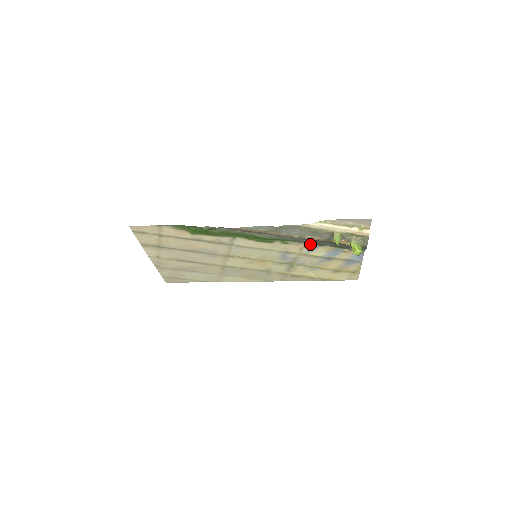
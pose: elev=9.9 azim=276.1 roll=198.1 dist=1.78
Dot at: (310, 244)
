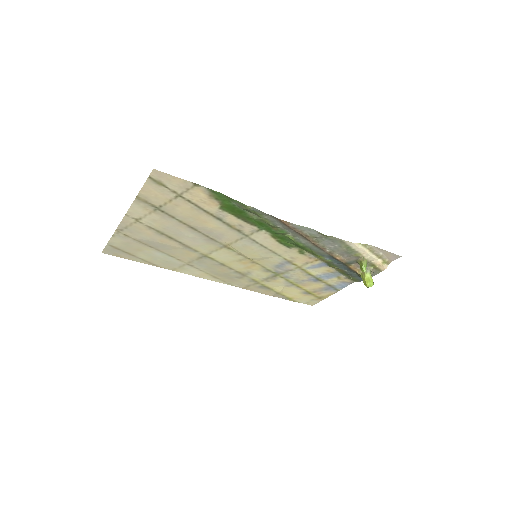
Dot at: (321, 261)
